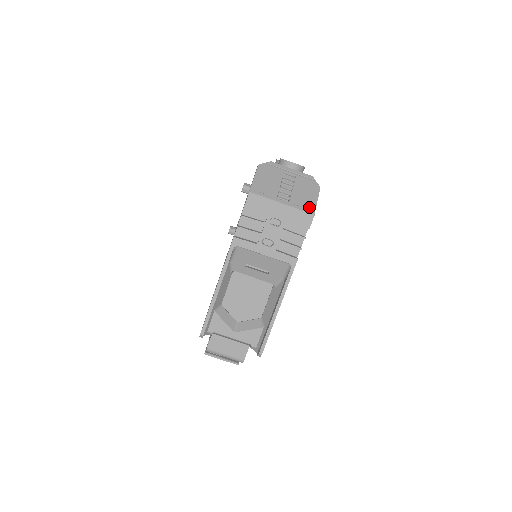
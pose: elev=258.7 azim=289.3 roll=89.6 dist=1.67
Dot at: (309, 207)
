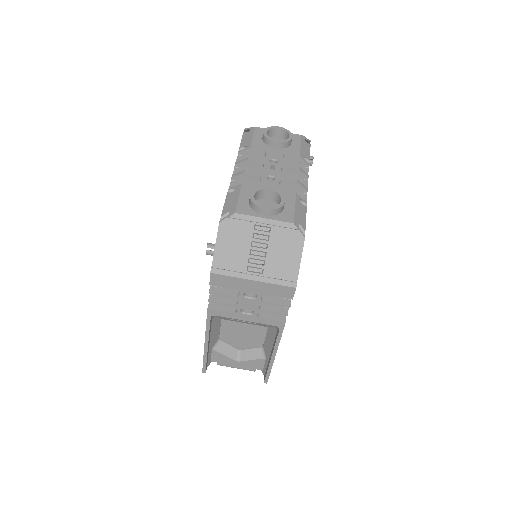
Dot at: (289, 276)
